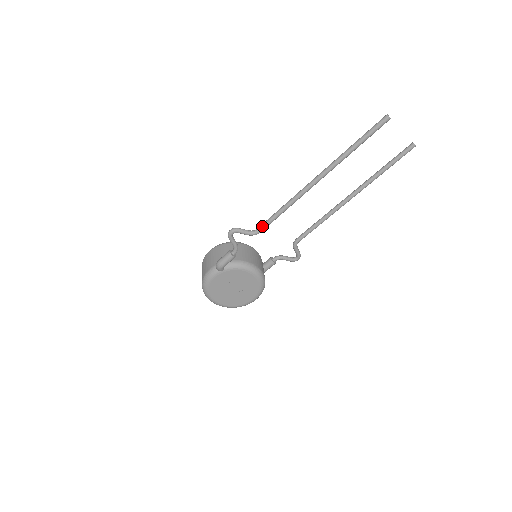
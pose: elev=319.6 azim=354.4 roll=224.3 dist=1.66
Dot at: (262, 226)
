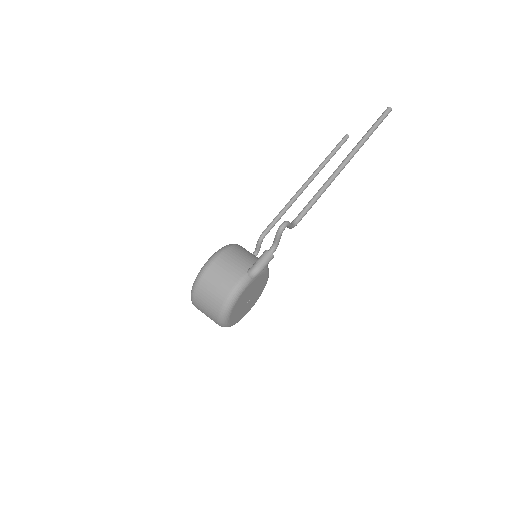
Dot at: (301, 216)
